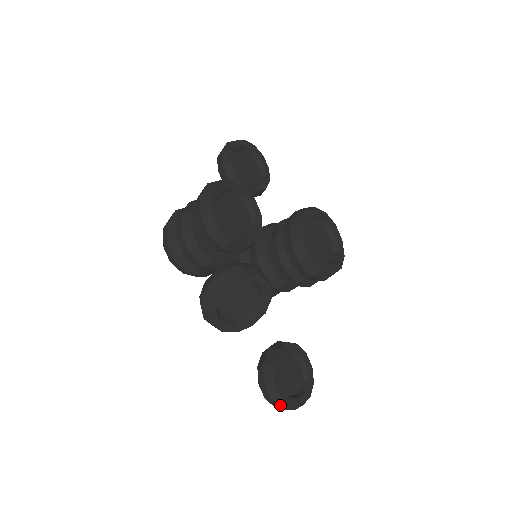
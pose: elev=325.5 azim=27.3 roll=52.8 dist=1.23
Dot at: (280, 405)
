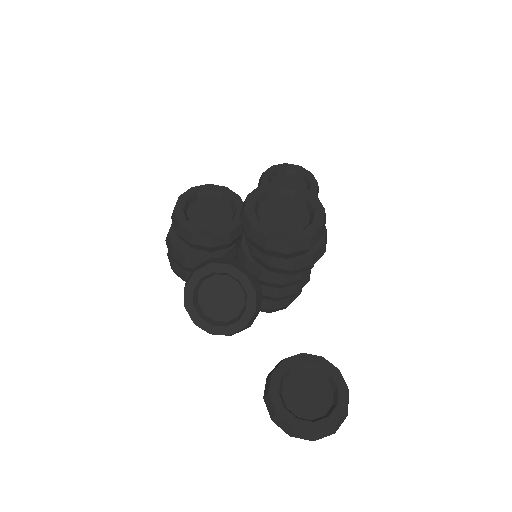
Dot at: (283, 428)
